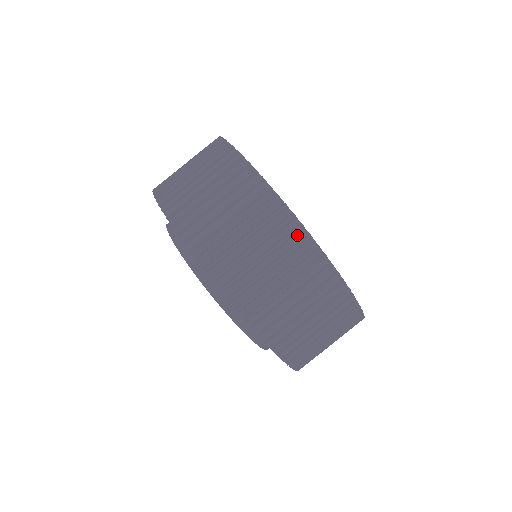
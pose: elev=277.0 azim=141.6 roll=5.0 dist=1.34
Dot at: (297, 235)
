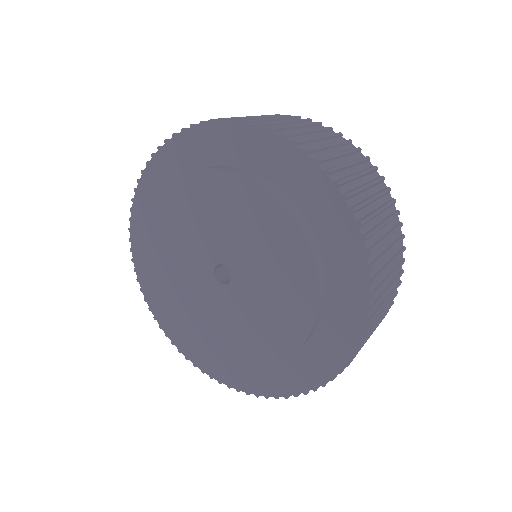
Dot at: (319, 127)
